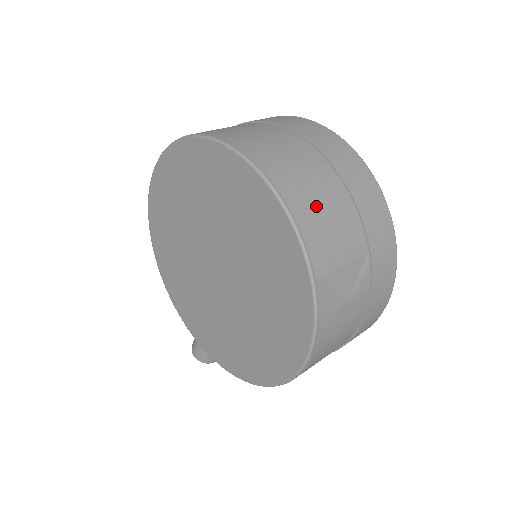
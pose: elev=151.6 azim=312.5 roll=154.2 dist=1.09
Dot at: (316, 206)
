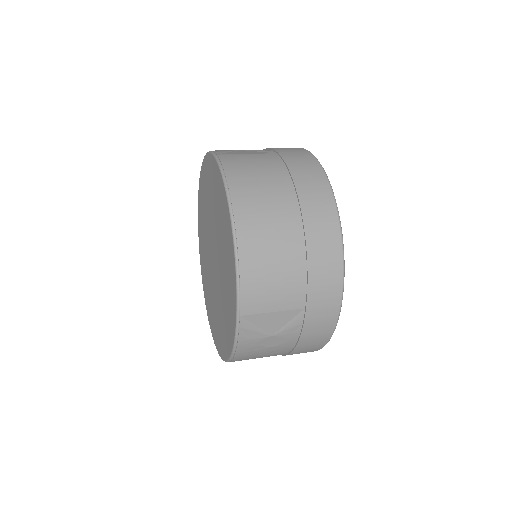
Dot at: (266, 263)
